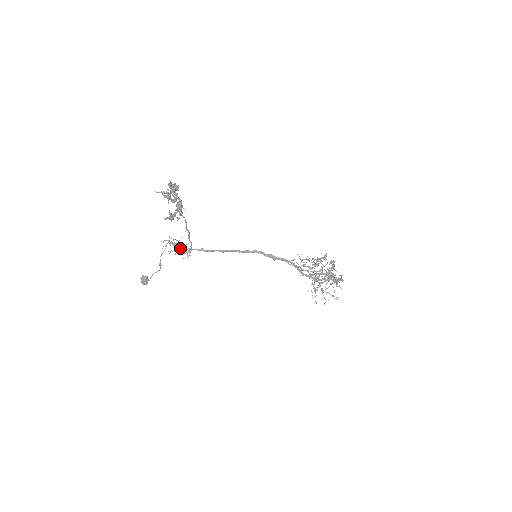
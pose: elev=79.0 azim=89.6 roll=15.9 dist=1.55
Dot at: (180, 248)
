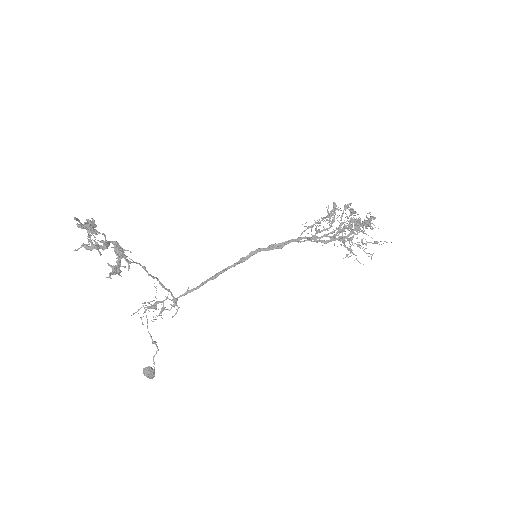
Dot at: (162, 307)
